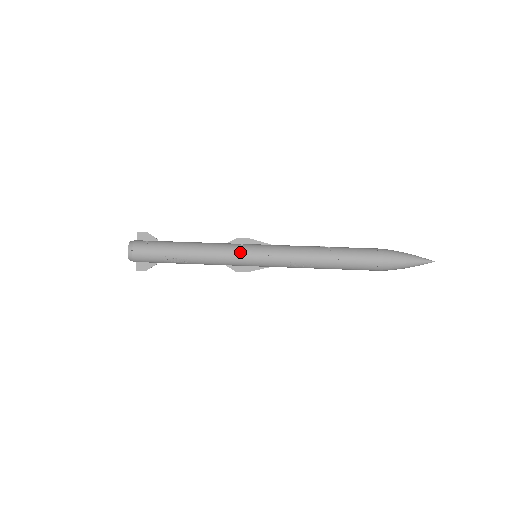
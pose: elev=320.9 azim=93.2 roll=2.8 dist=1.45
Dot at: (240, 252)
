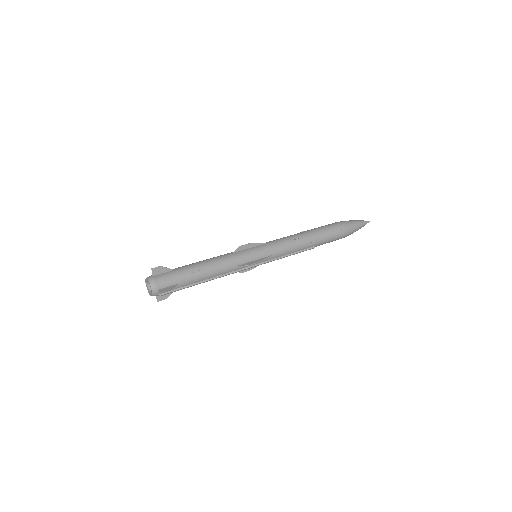
Dot at: (242, 249)
